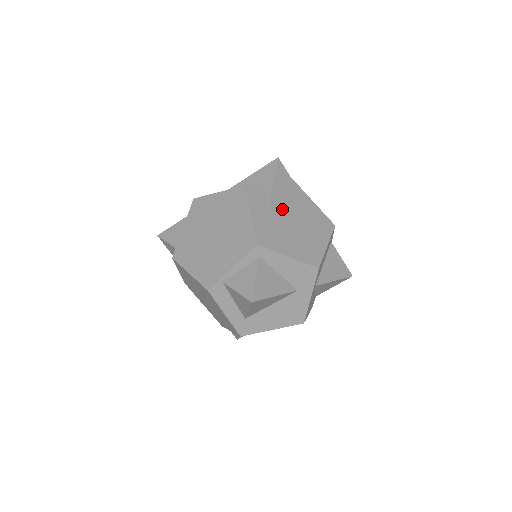
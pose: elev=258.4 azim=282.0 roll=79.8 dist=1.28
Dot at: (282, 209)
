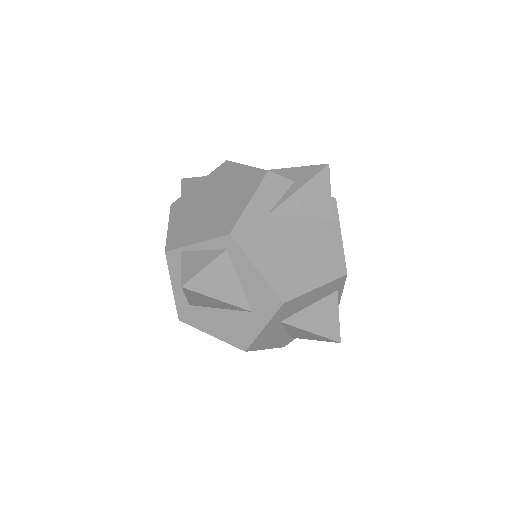
Dot at: (293, 219)
